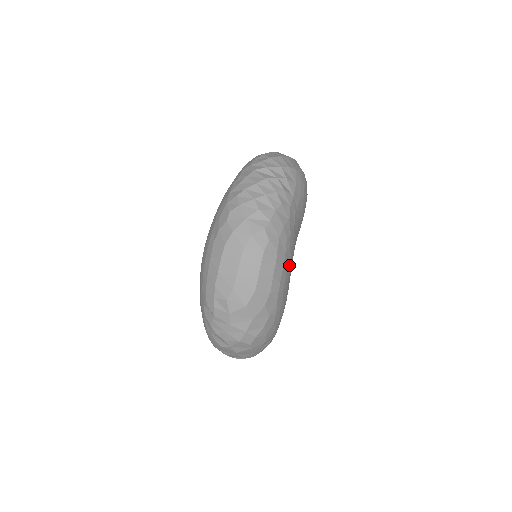
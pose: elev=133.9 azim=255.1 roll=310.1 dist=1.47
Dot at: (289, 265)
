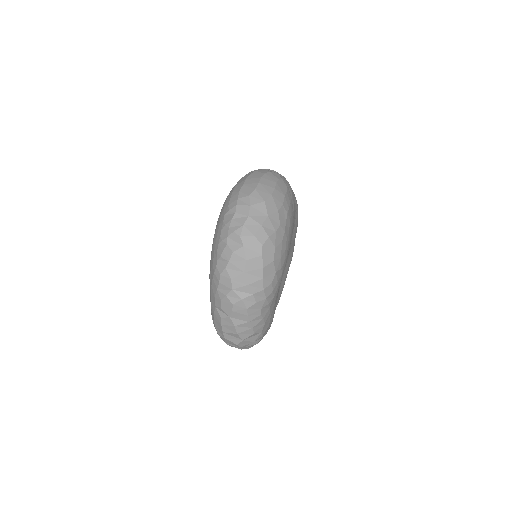
Dot at: (293, 216)
